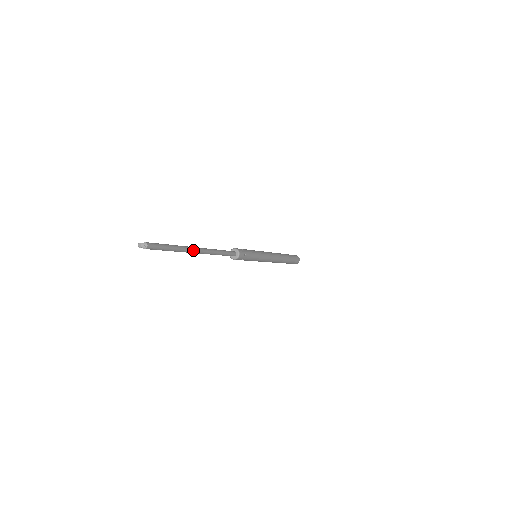
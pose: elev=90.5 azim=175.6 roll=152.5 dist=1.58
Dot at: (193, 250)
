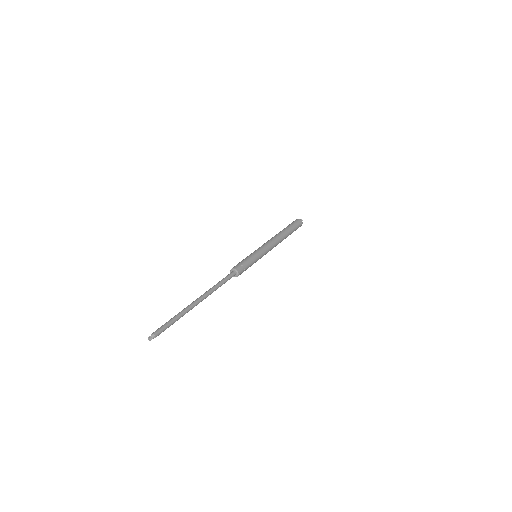
Dot at: (194, 304)
